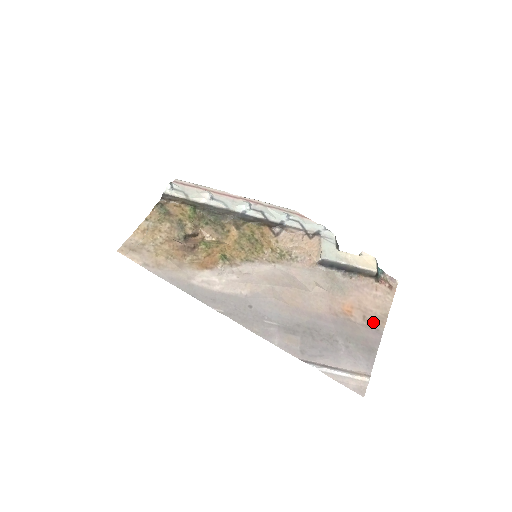
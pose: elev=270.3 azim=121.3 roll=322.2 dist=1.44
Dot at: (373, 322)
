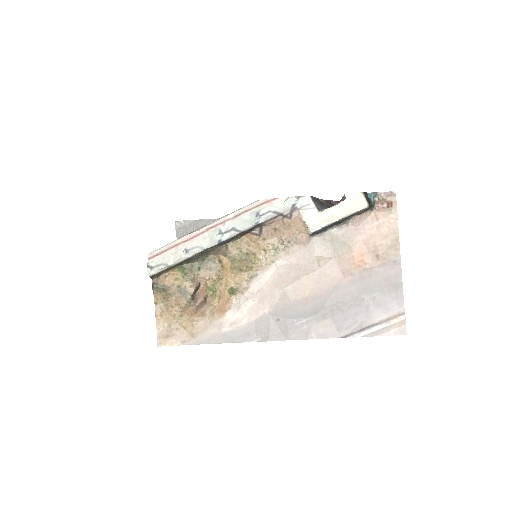
Dot at: (387, 256)
